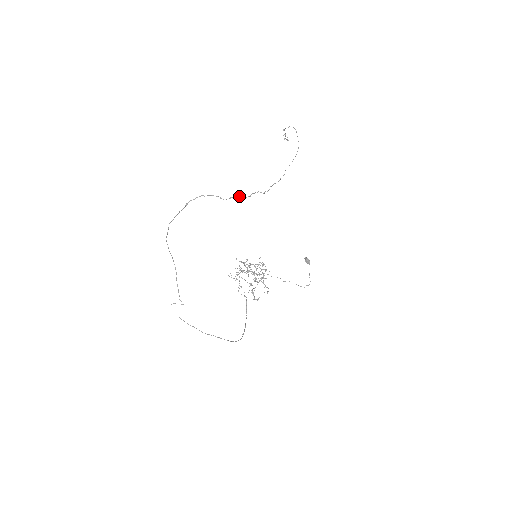
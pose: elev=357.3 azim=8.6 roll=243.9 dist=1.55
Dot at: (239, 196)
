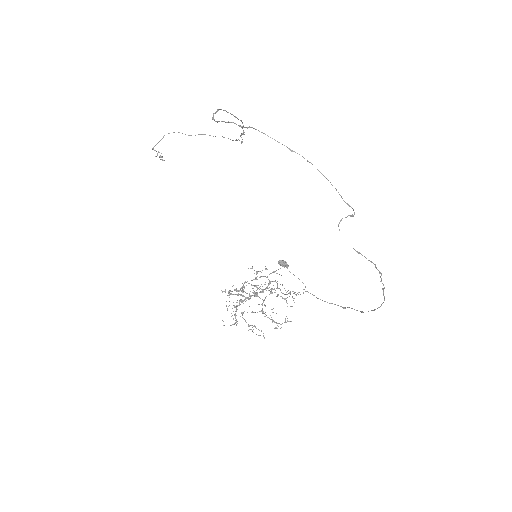
Dot at: occluded
